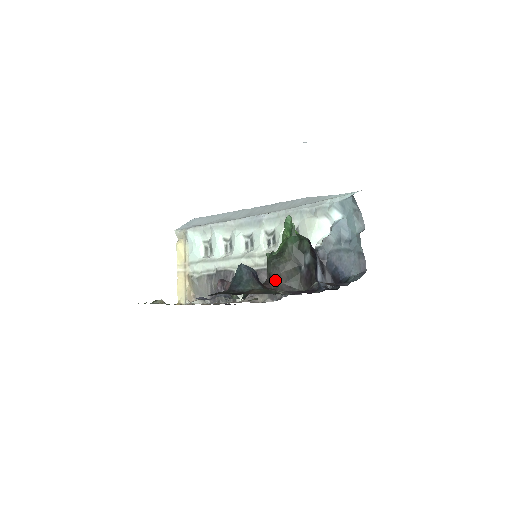
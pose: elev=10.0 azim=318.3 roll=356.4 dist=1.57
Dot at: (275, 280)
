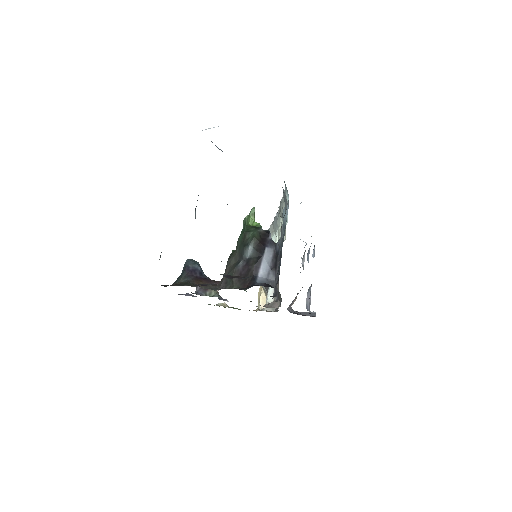
Dot at: (223, 276)
